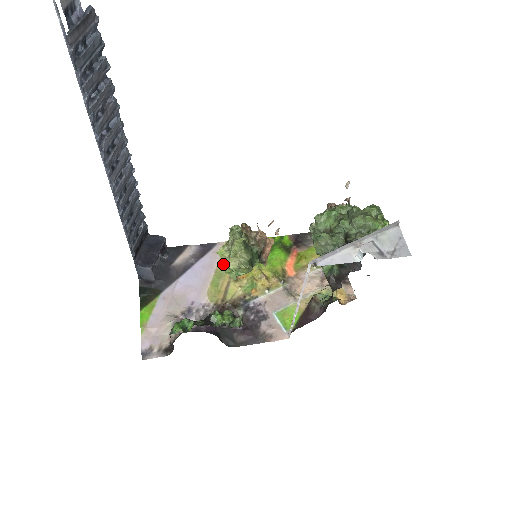
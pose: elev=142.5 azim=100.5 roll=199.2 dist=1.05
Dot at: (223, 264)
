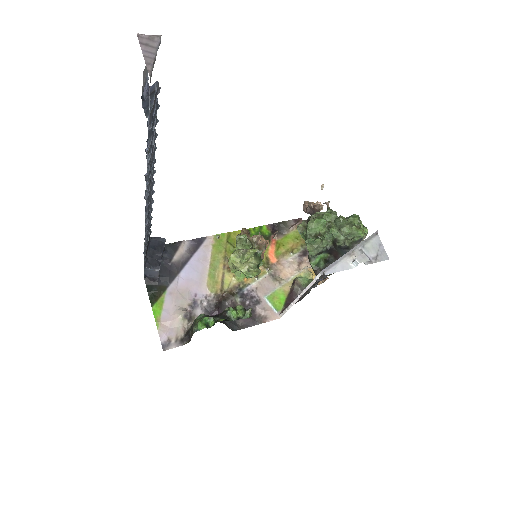
Dot at: (231, 266)
